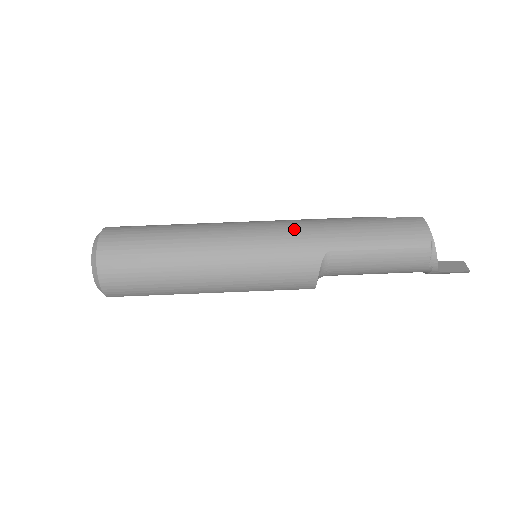
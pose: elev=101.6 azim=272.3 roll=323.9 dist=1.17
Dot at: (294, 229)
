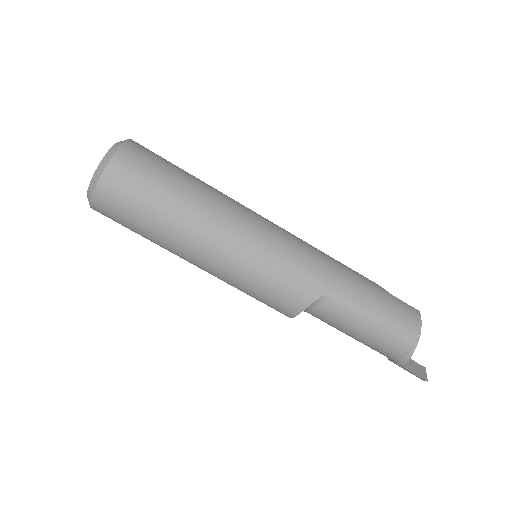
Dot at: (308, 255)
